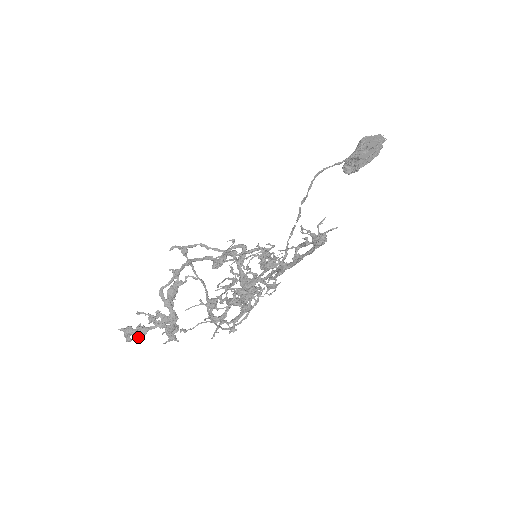
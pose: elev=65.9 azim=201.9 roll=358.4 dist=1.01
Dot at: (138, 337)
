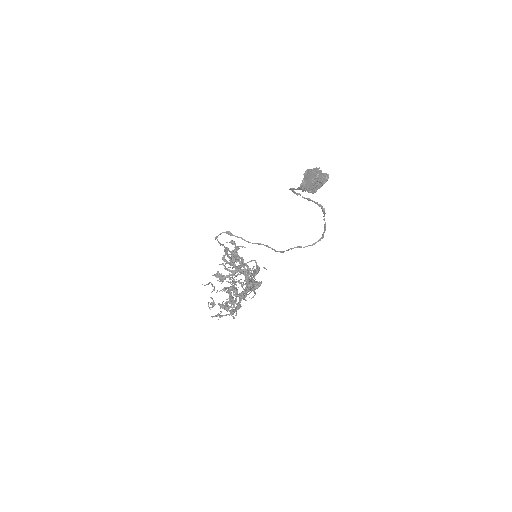
Dot at: (223, 280)
